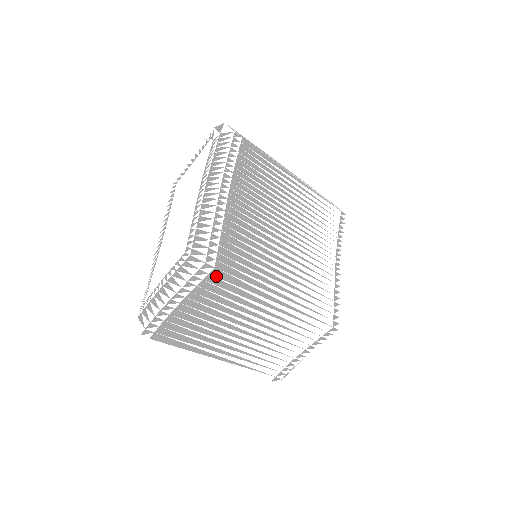
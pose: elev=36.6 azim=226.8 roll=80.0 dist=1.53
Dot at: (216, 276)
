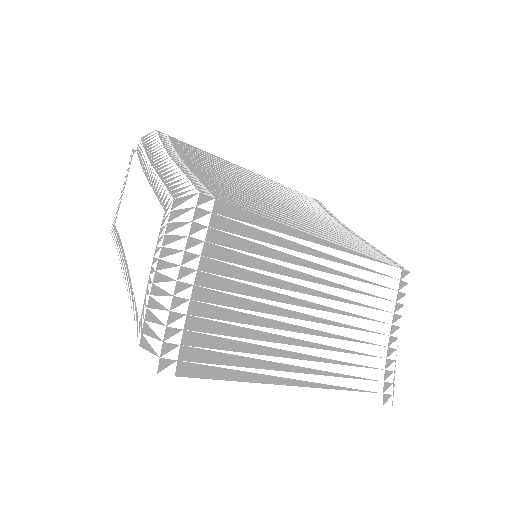
Dot at: (223, 215)
